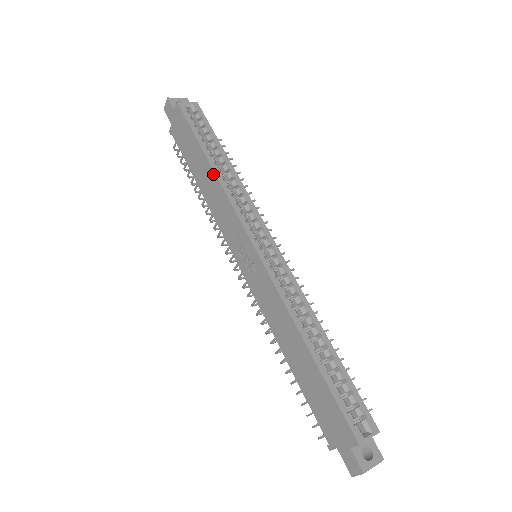
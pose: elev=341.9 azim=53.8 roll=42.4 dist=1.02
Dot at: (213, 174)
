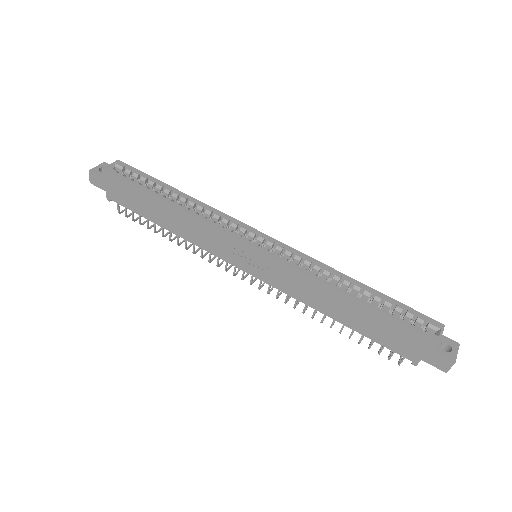
Dot at: (178, 210)
